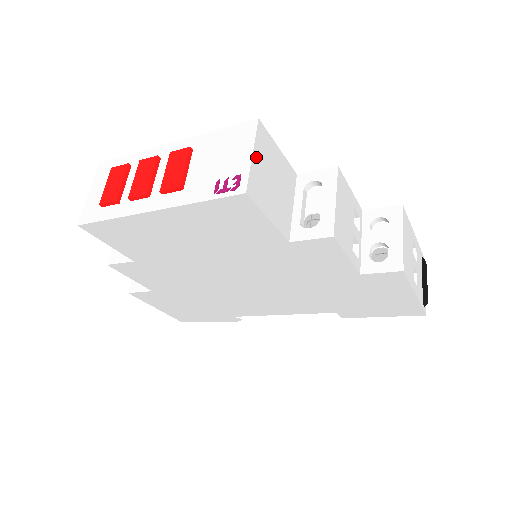
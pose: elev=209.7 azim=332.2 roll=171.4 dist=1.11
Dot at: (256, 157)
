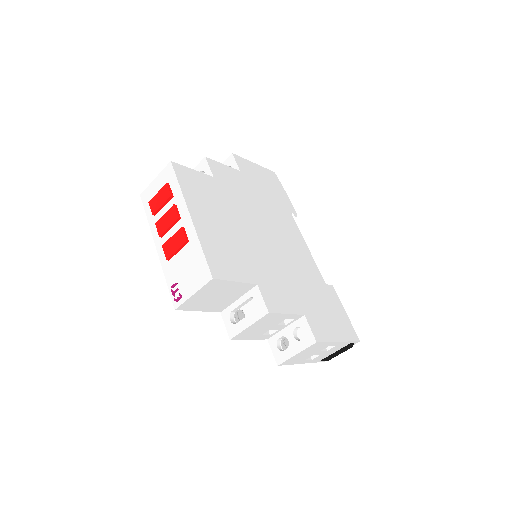
Dot at: (198, 294)
